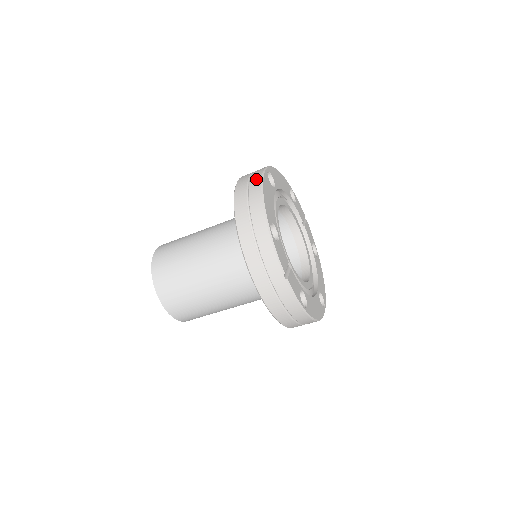
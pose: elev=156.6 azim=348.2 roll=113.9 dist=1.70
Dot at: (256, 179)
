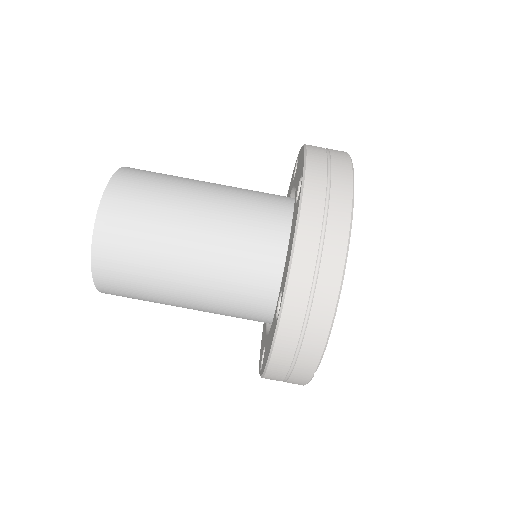
Dot at: (341, 215)
